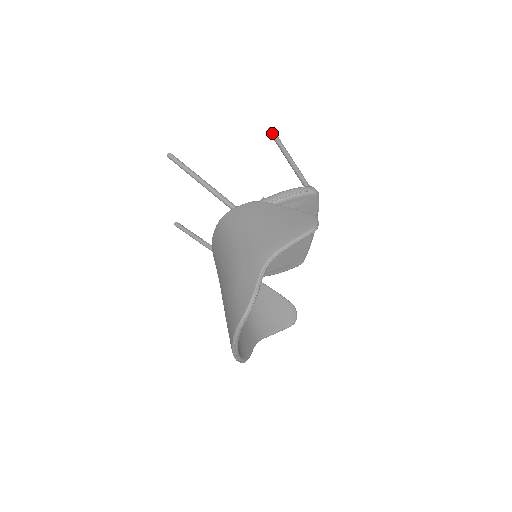
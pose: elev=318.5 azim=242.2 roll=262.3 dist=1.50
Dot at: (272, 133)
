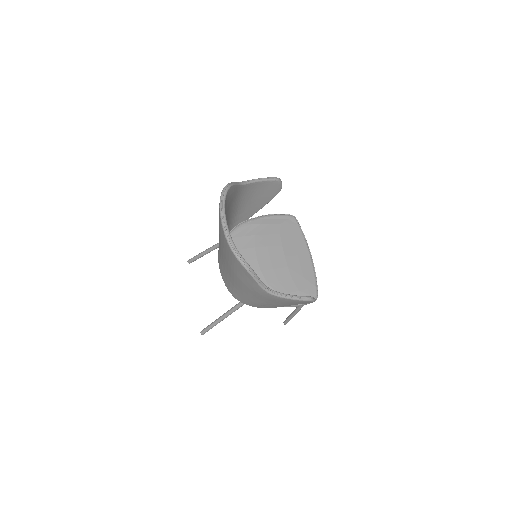
Dot at: occluded
